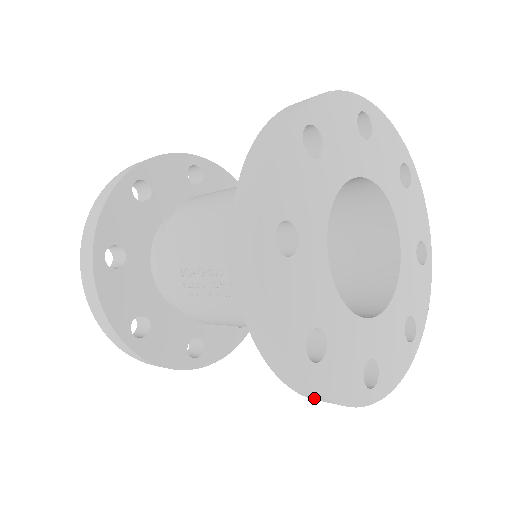
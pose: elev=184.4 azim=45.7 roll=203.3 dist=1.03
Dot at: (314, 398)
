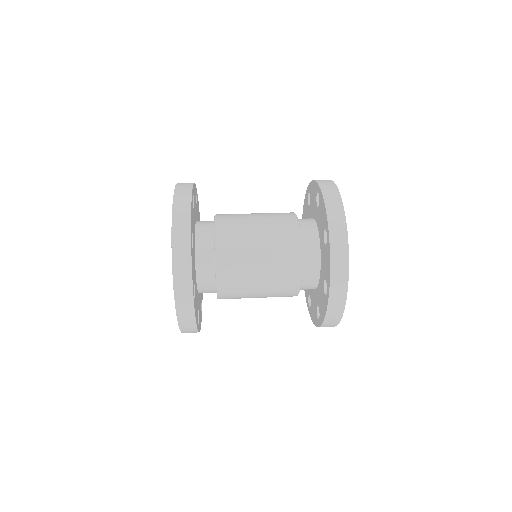
Dot at: occluded
